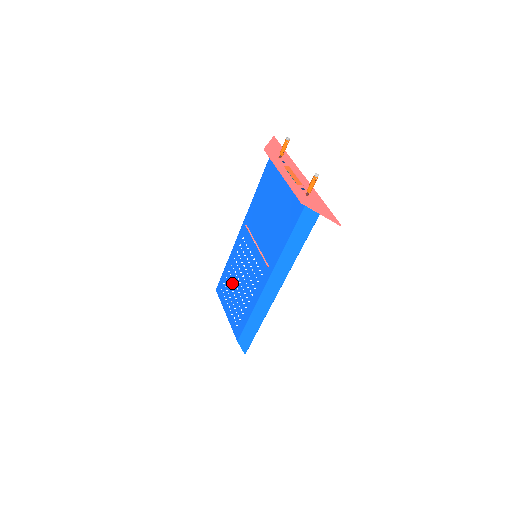
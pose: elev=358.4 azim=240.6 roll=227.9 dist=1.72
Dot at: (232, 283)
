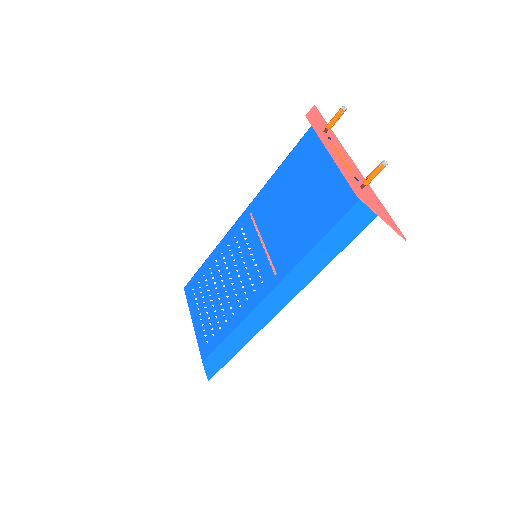
Dot at: (211, 284)
